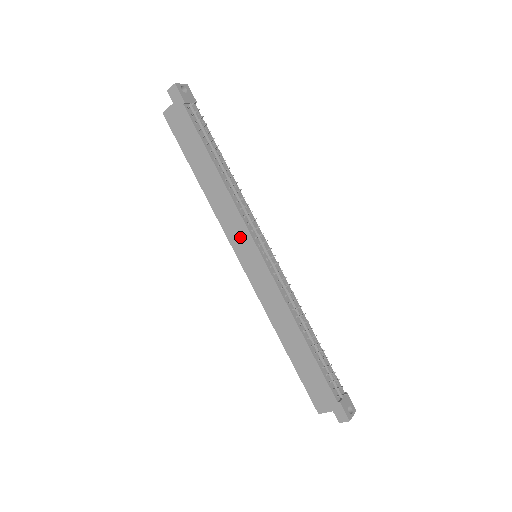
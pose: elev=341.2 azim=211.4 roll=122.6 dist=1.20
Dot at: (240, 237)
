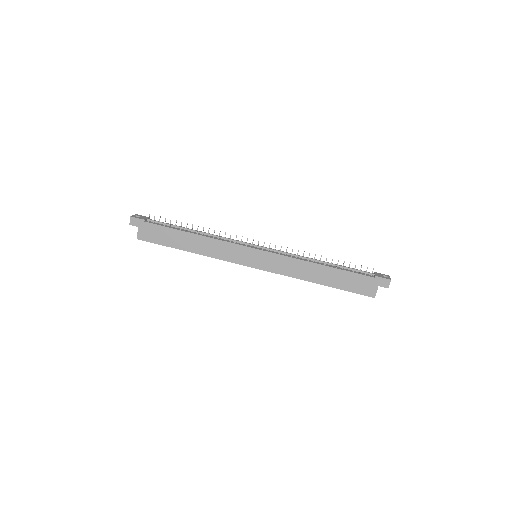
Dot at: (238, 254)
